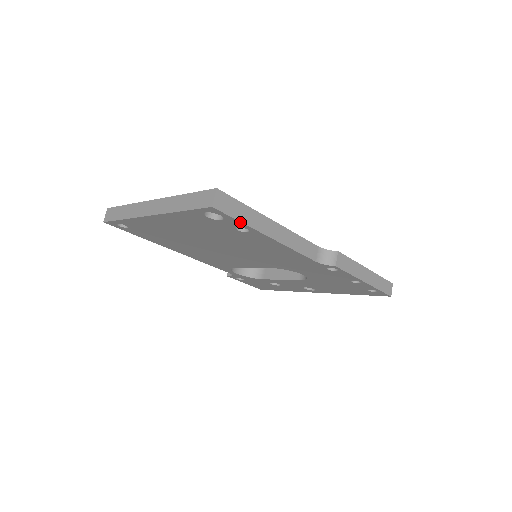
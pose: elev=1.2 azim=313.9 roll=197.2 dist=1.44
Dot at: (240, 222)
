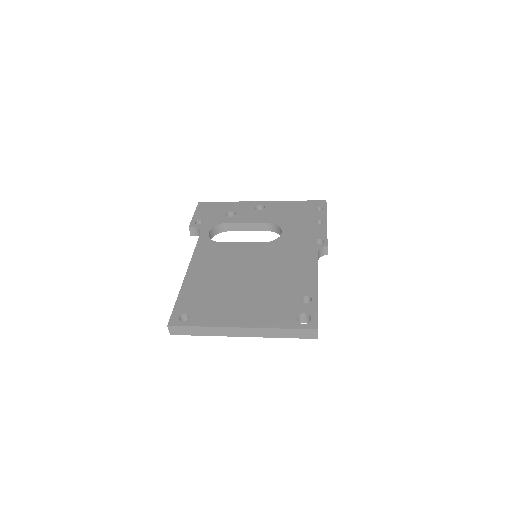
Dot at: occluded
